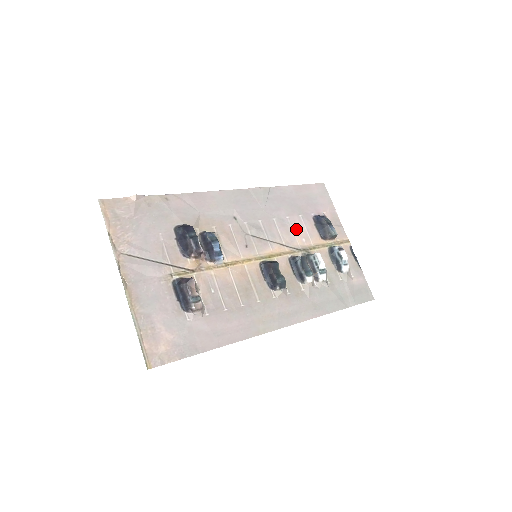
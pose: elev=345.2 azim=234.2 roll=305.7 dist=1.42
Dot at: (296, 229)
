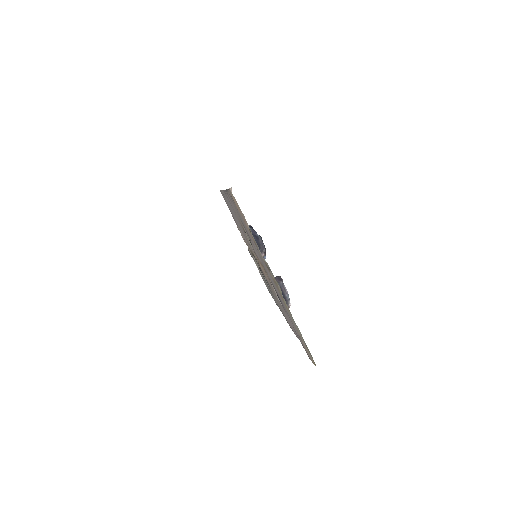
Dot at: (241, 232)
